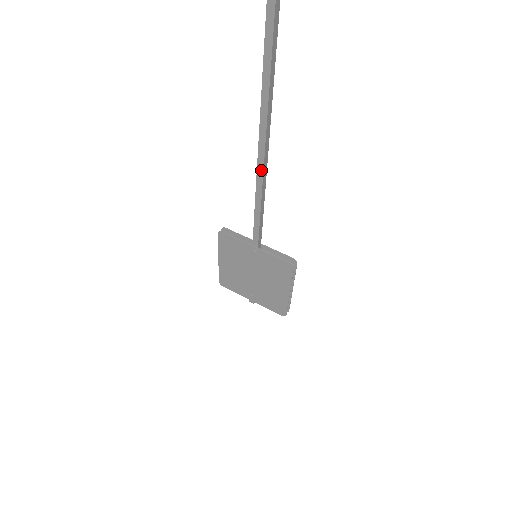
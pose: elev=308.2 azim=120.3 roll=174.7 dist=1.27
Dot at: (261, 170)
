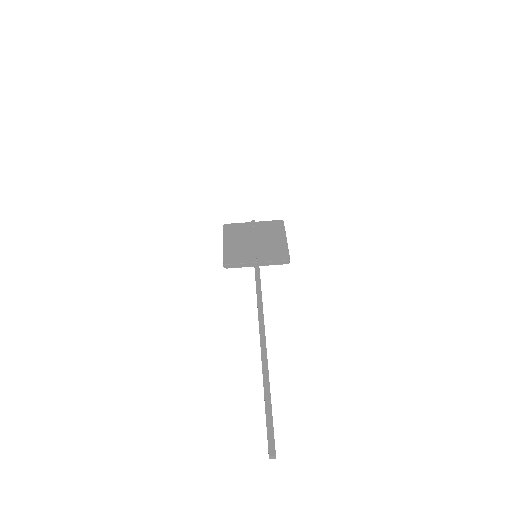
Dot at: occluded
